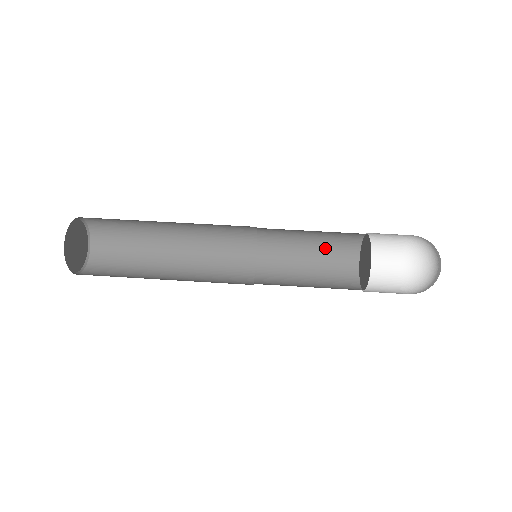
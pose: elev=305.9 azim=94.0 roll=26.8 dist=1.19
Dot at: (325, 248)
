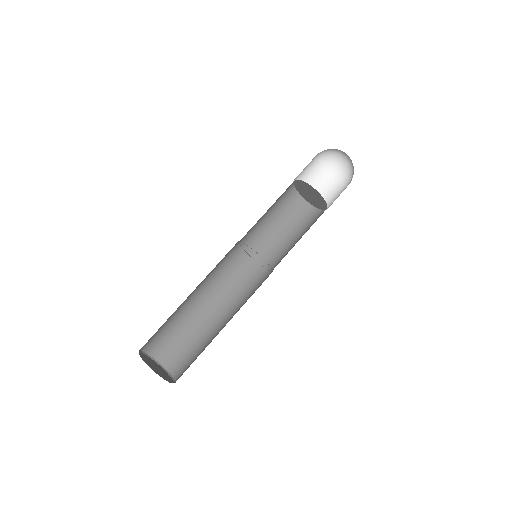
Dot at: (288, 219)
